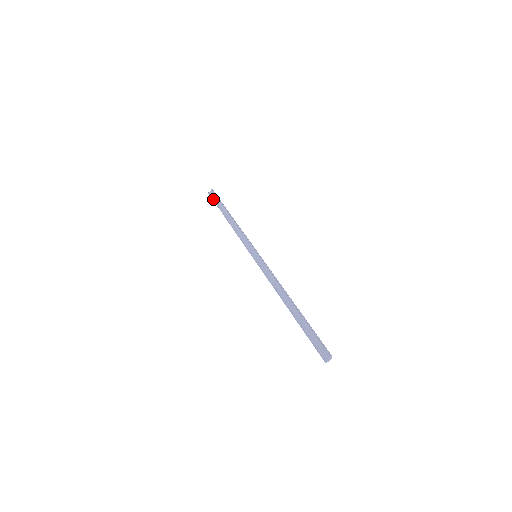
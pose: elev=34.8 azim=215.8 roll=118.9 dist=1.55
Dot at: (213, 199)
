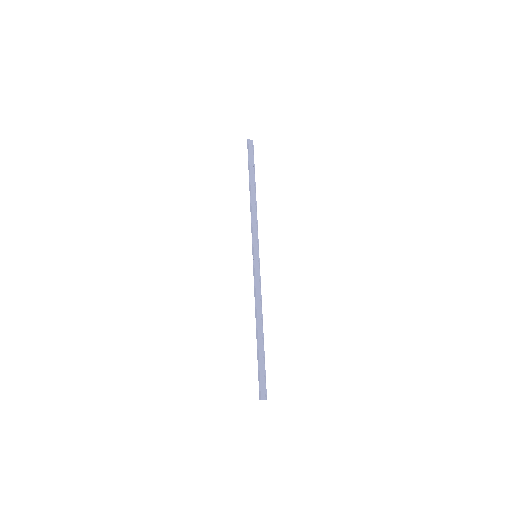
Dot at: (249, 152)
